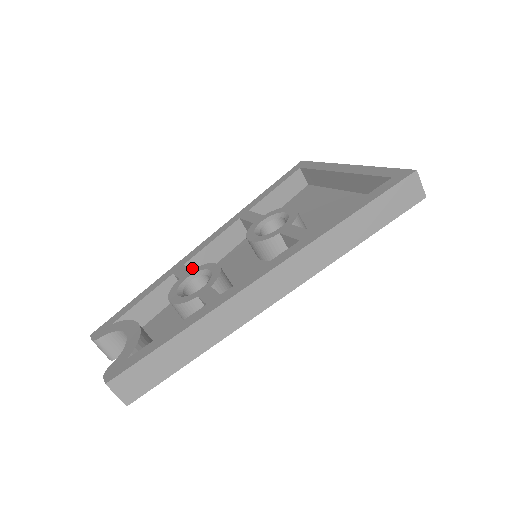
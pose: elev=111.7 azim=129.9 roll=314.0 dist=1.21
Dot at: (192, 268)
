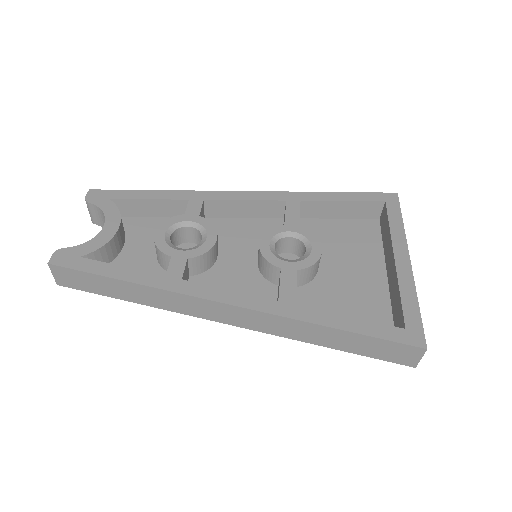
Dot at: (209, 207)
